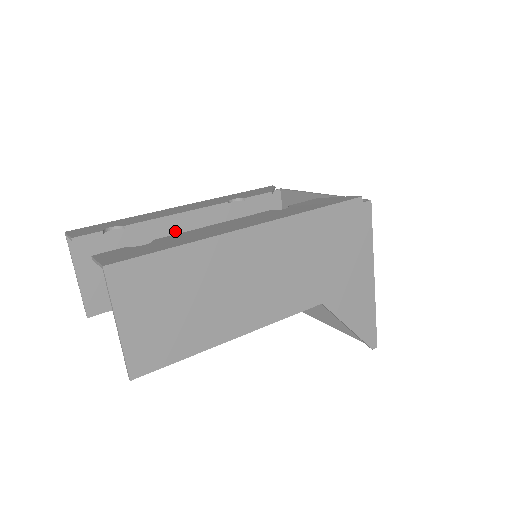
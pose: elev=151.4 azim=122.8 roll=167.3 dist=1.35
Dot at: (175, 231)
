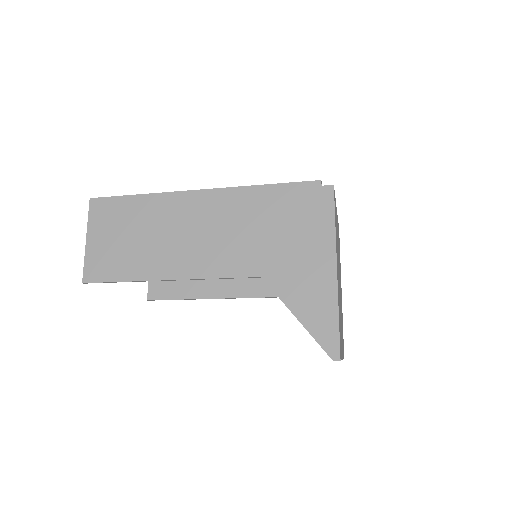
Dot at: occluded
